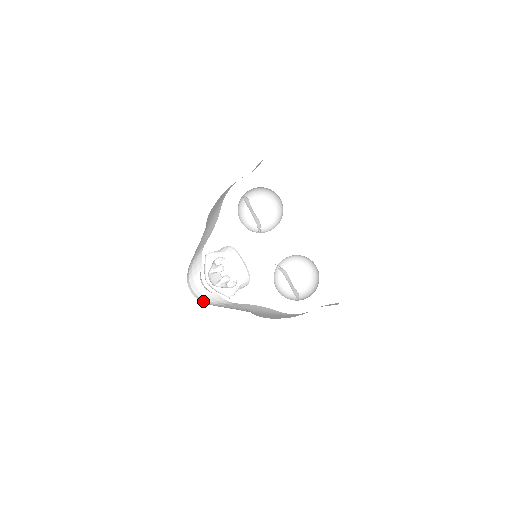
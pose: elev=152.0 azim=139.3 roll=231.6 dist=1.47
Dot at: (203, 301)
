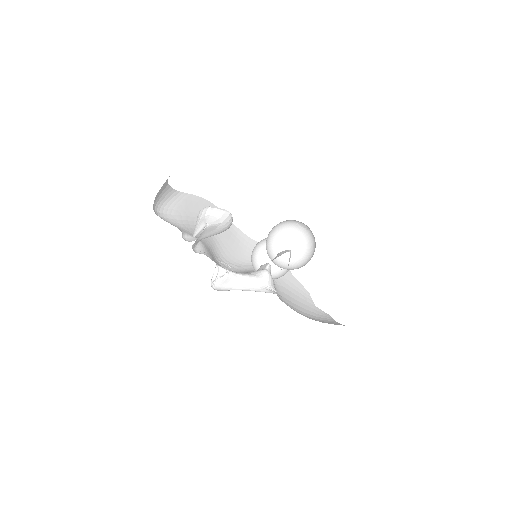
Dot at: (160, 208)
